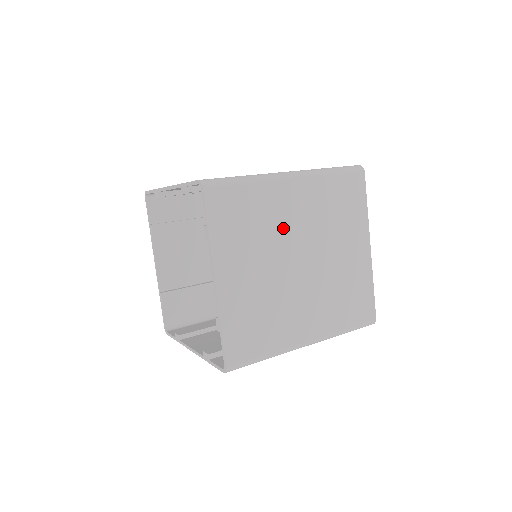
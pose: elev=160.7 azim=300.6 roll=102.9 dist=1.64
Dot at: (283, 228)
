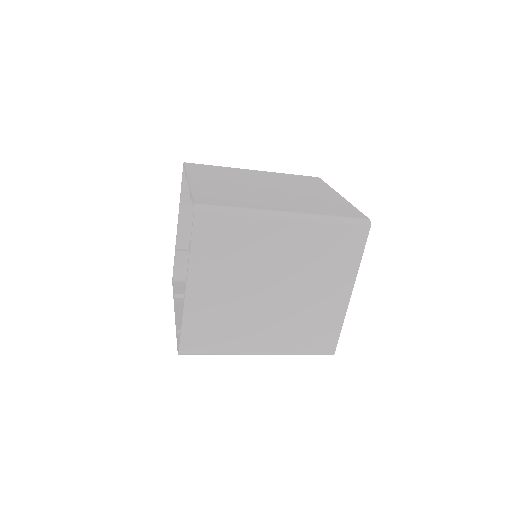
Dot at: (264, 260)
